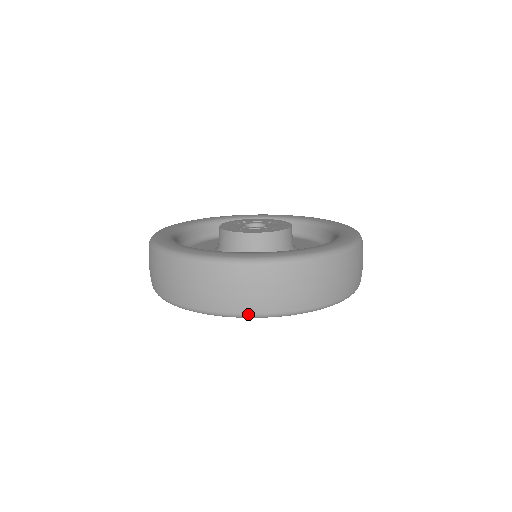
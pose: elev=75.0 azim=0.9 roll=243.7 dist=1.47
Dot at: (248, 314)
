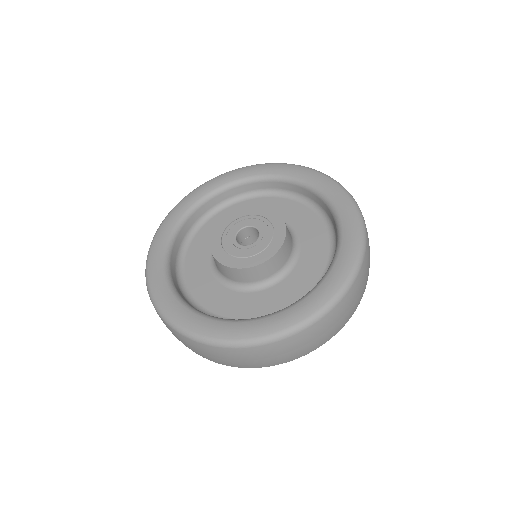
Dot at: occluded
